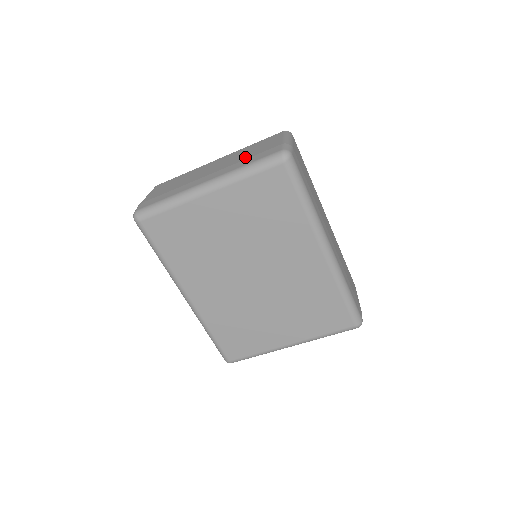
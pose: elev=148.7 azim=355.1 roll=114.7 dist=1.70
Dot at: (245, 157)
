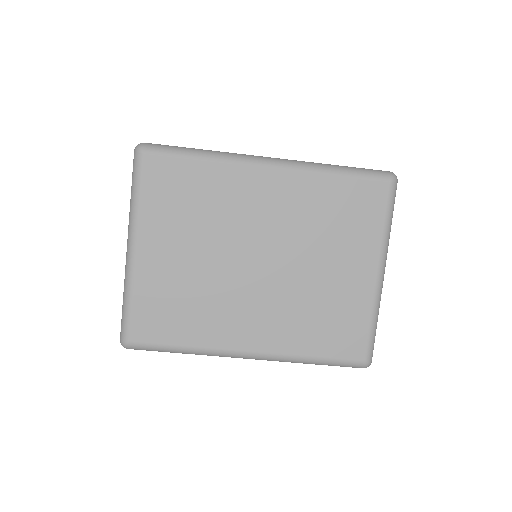
Dot at: occluded
